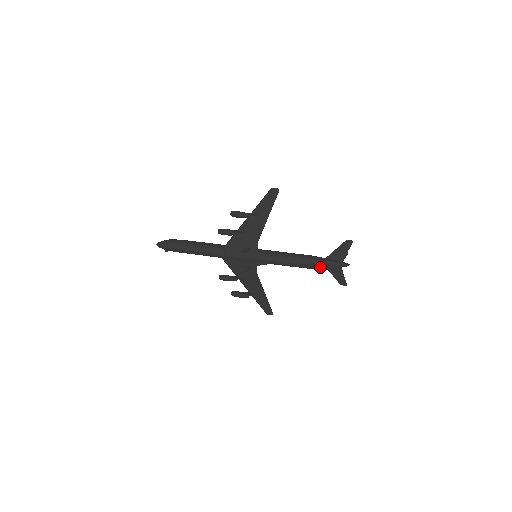
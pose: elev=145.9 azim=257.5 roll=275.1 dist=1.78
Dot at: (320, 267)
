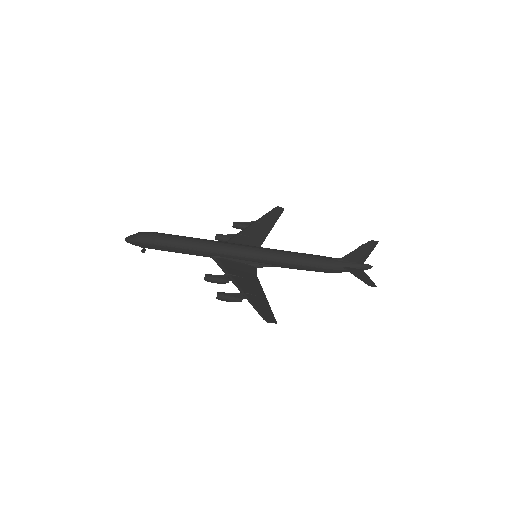
Dot at: occluded
